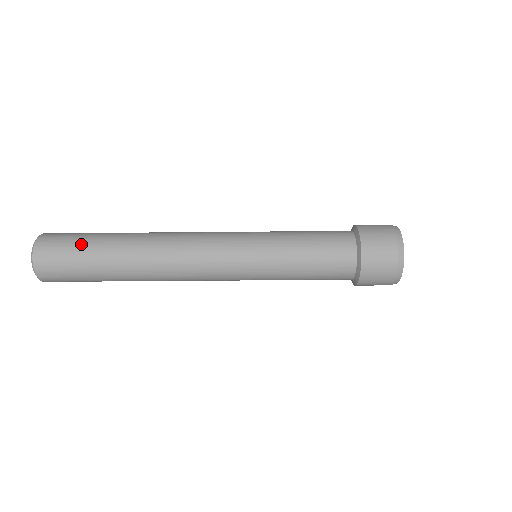
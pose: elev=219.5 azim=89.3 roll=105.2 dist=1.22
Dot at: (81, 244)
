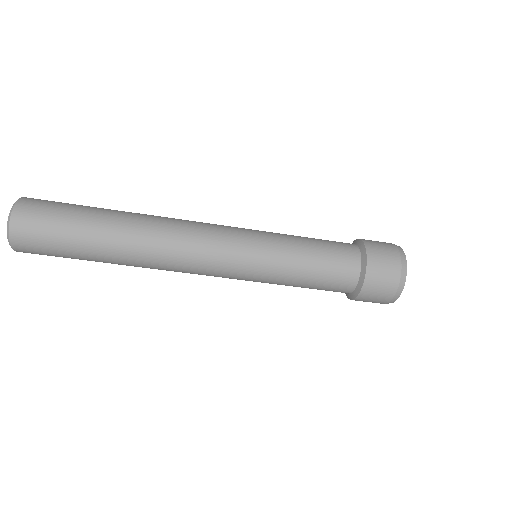
Dot at: (71, 210)
